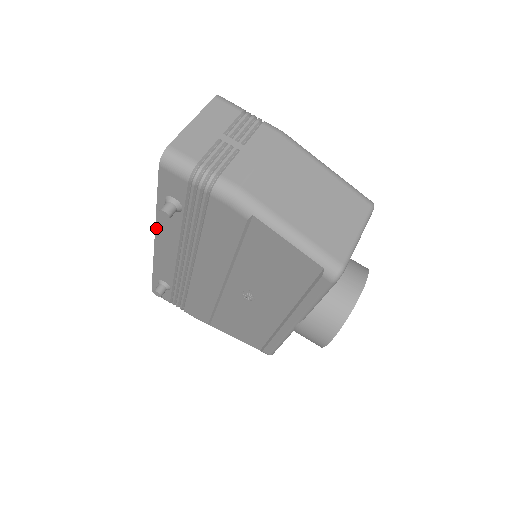
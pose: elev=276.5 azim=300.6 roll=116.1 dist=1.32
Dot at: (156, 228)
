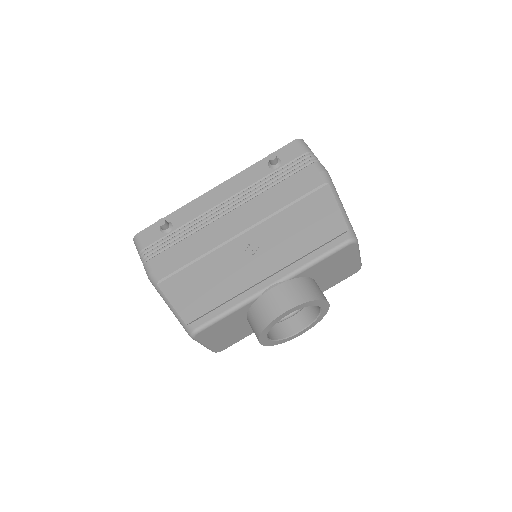
Dot at: (234, 176)
